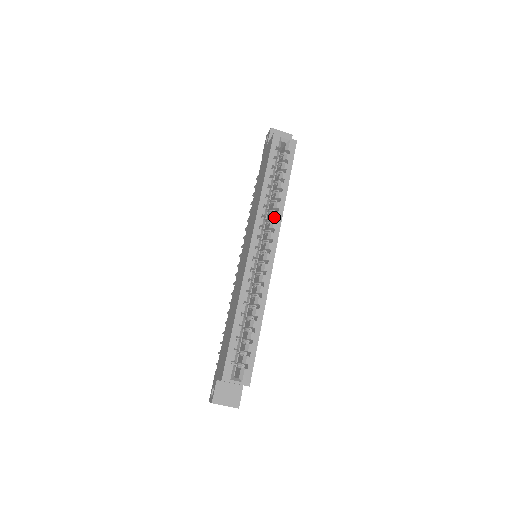
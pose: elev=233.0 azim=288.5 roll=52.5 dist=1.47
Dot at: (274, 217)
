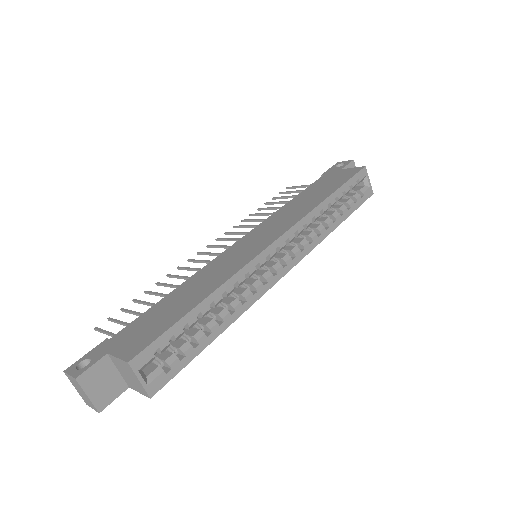
Dot at: (312, 237)
